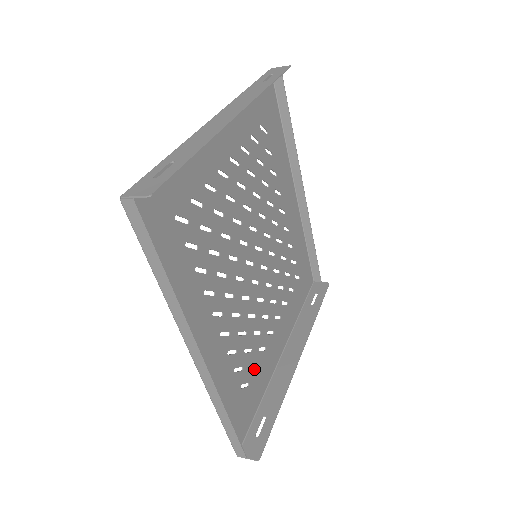
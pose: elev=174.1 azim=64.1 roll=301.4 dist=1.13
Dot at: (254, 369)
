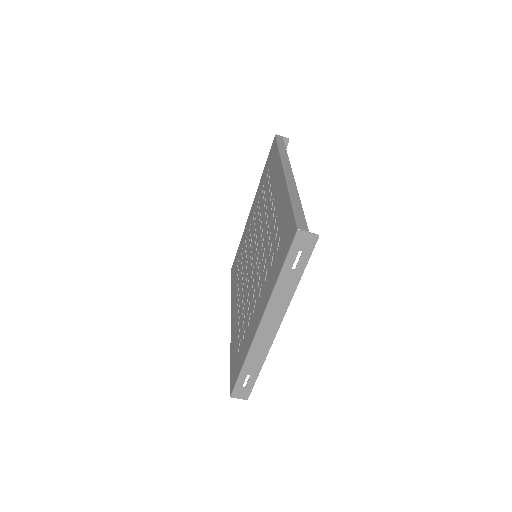
Dot at: (273, 261)
